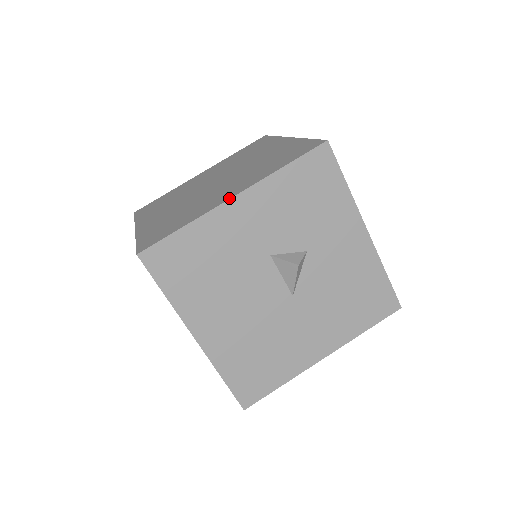
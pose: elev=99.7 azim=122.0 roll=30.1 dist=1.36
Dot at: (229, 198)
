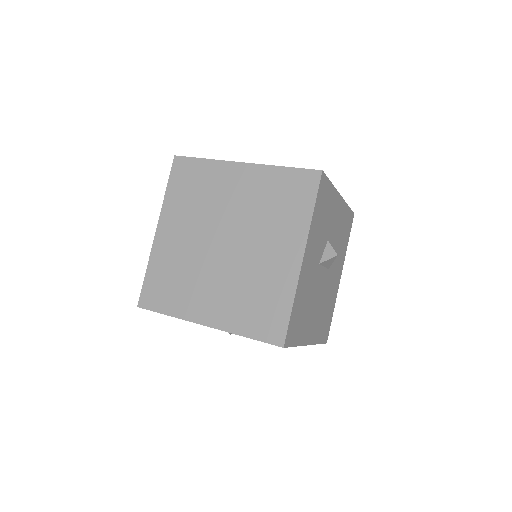
Dot at: (301, 262)
